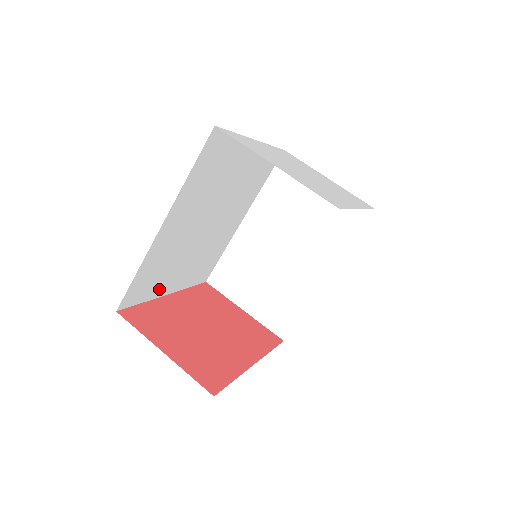
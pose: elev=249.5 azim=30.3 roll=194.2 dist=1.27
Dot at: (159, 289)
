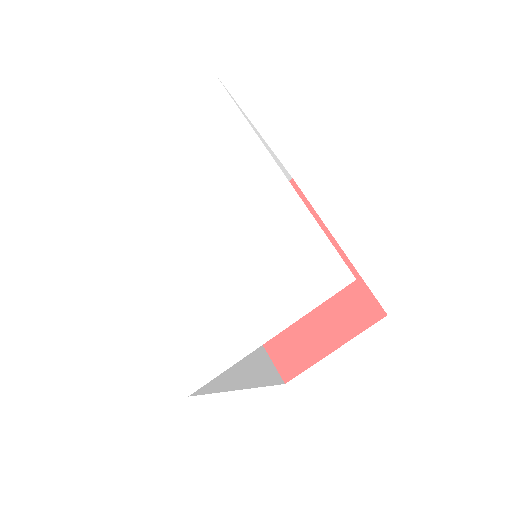
Dot at: occluded
